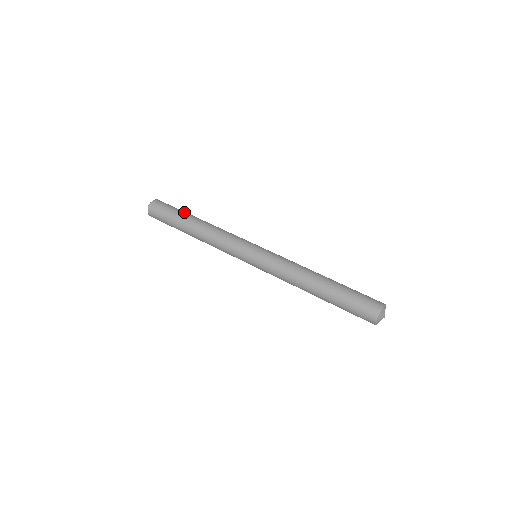
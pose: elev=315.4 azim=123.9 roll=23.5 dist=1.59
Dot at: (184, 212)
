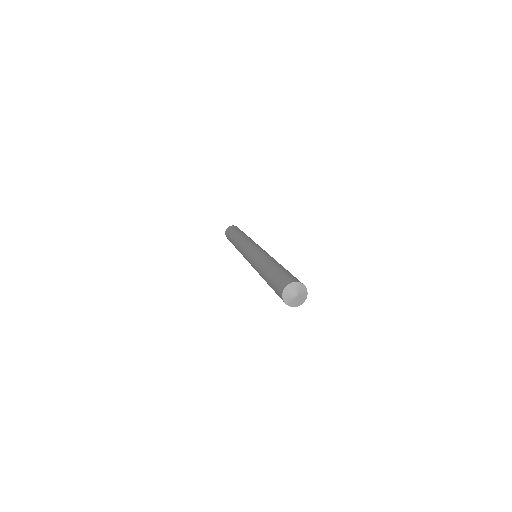
Dot at: occluded
